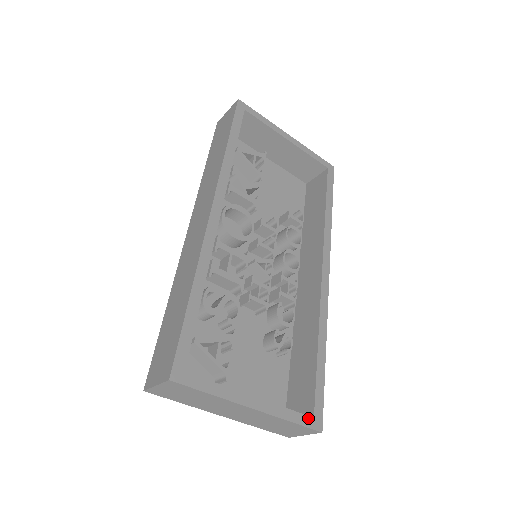
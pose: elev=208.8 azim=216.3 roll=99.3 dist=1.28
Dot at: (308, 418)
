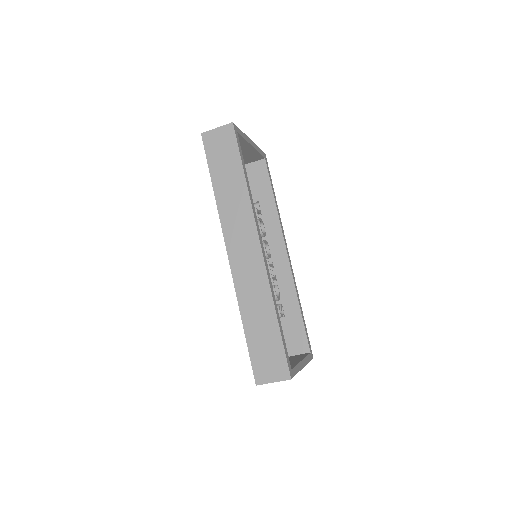
Dot at: (310, 355)
